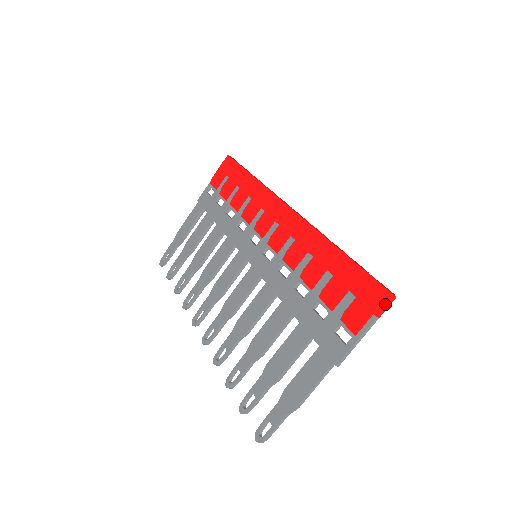
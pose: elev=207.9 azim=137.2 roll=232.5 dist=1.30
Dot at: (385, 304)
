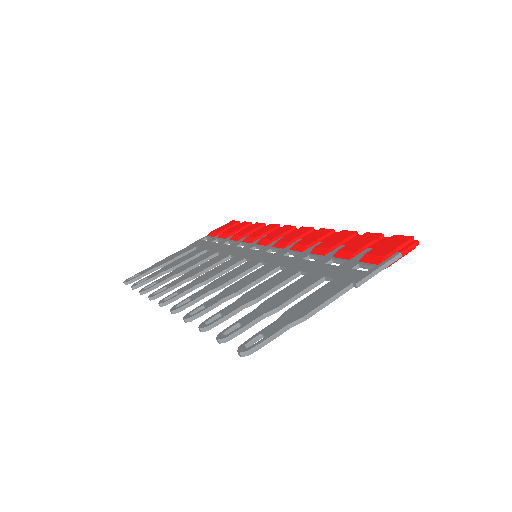
Dot at: (409, 245)
